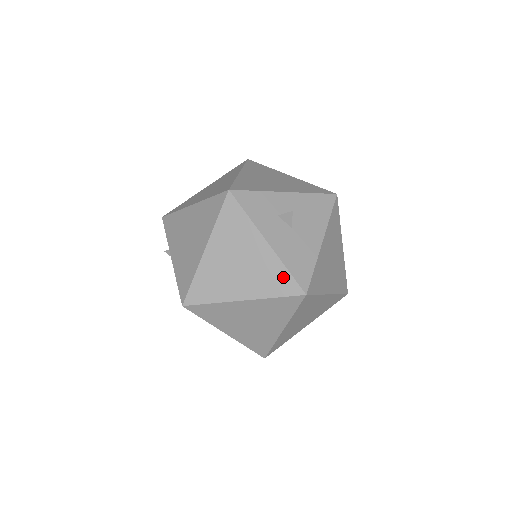
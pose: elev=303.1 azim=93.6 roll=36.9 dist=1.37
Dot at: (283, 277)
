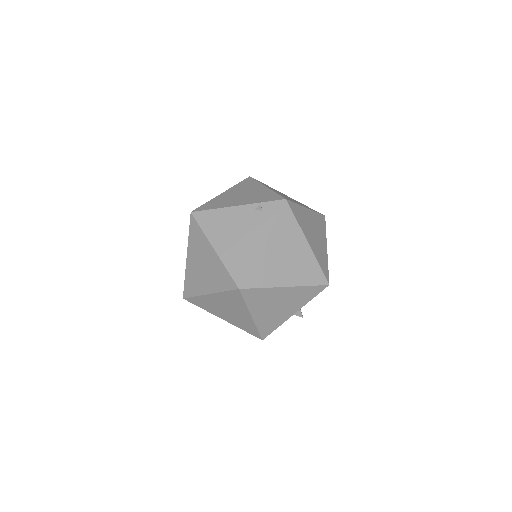
Dot at: occluded
